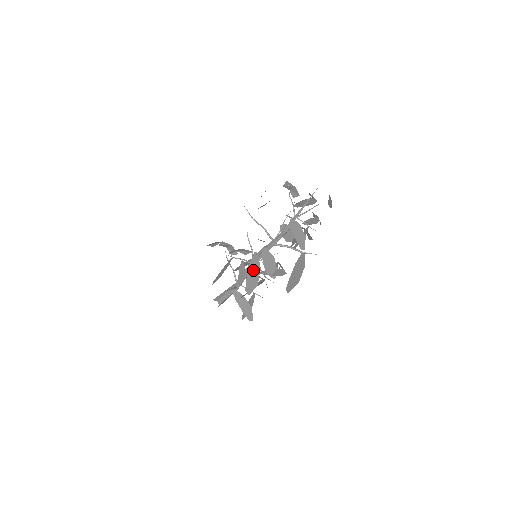
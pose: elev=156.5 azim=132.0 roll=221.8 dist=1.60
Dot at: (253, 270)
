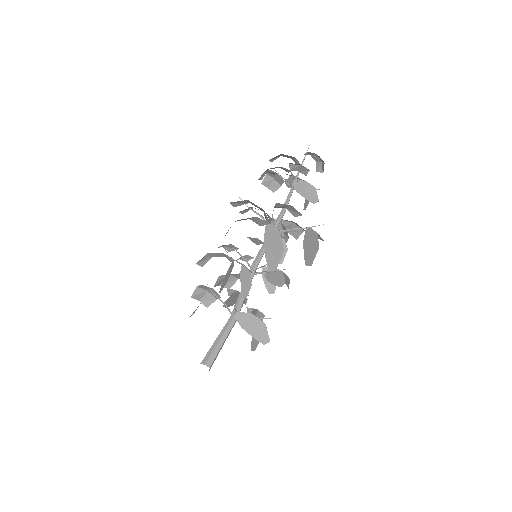
Dot at: (271, 243)
